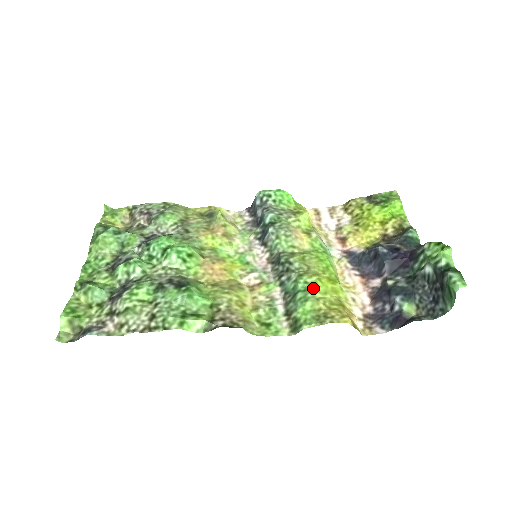
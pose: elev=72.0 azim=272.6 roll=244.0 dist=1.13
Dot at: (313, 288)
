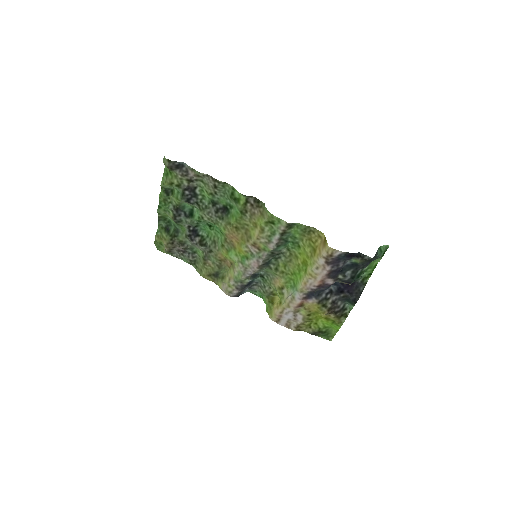
Dot at: (298, 246)
